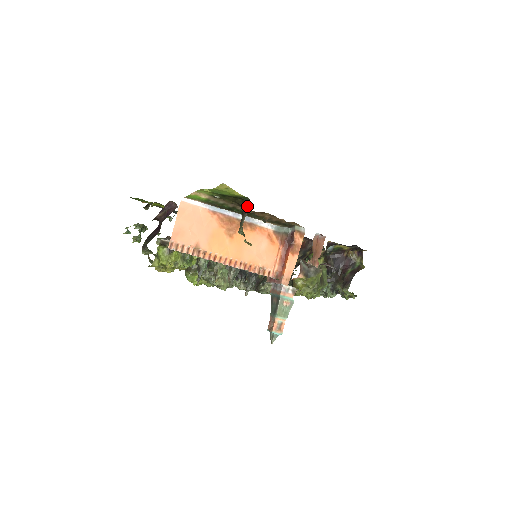
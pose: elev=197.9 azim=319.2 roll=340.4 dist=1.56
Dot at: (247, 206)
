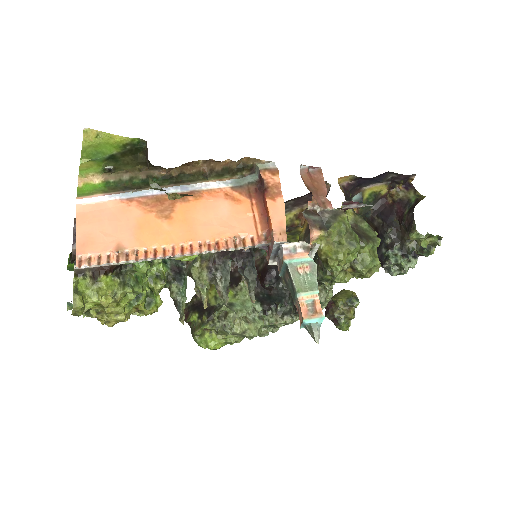
Dot at: (146, 150)
